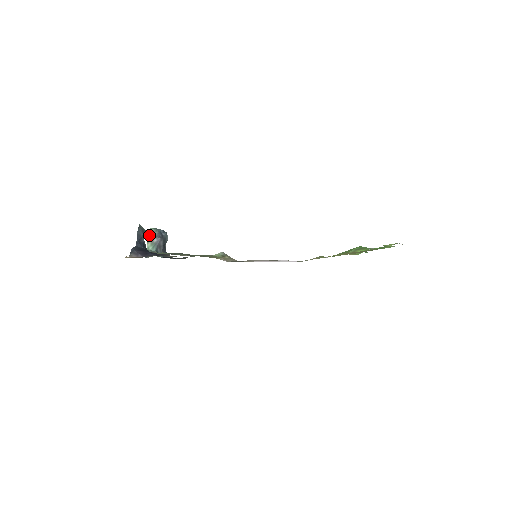
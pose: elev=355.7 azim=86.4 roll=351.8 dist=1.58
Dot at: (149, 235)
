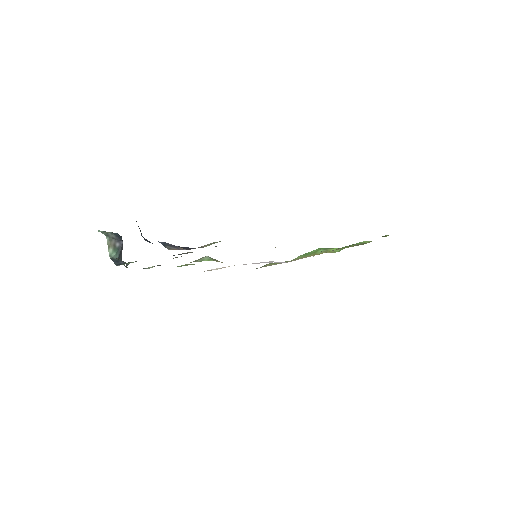
Dot at: (109, 237)
